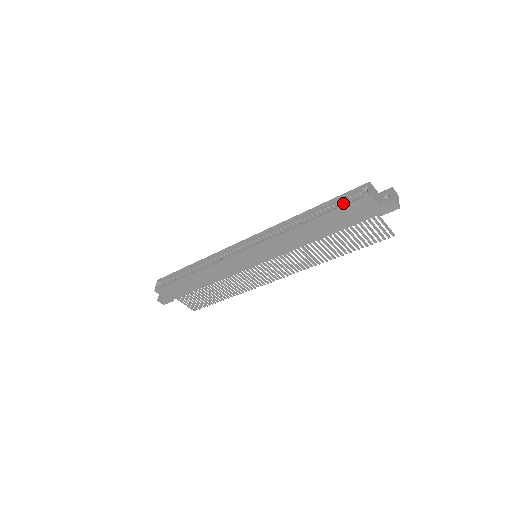
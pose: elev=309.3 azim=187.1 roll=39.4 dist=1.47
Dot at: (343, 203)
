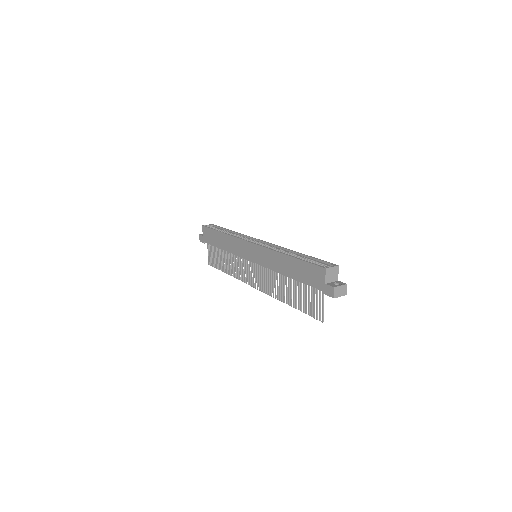
Dot at: occluded
